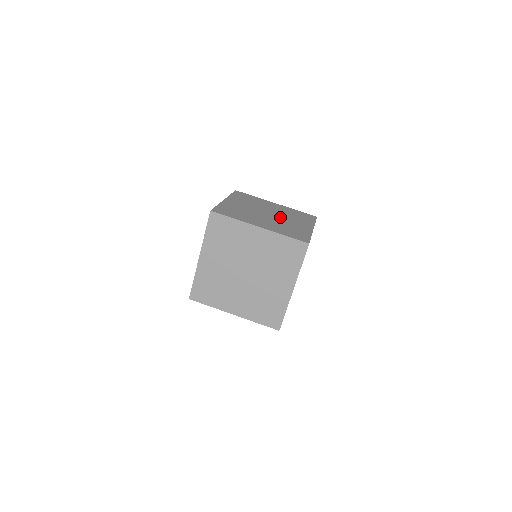
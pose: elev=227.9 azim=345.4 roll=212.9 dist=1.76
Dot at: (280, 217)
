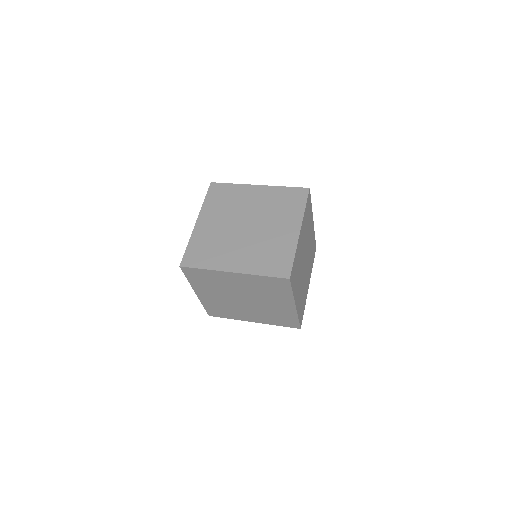
Dot at: (260, 225)
